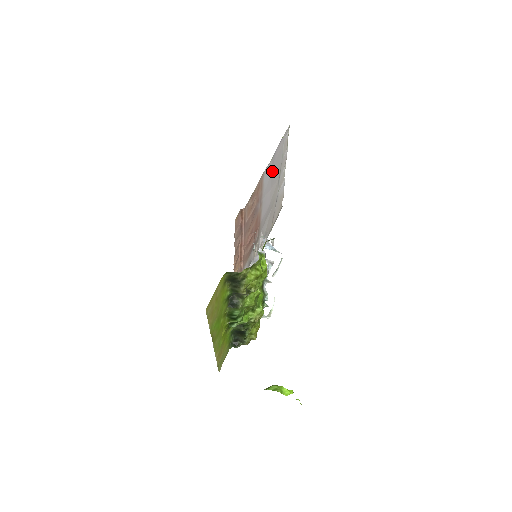
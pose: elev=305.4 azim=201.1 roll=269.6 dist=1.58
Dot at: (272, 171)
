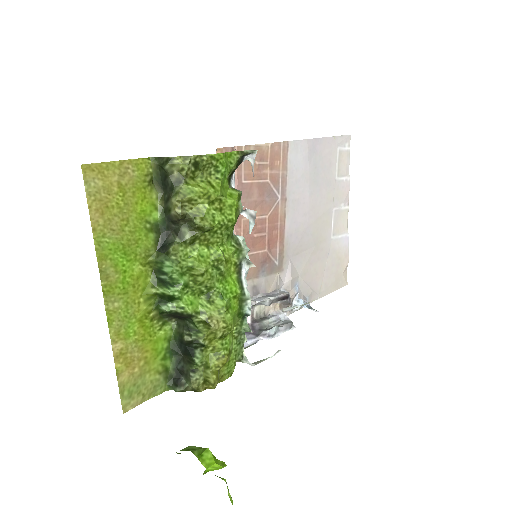
Dot at: (311, 167)
